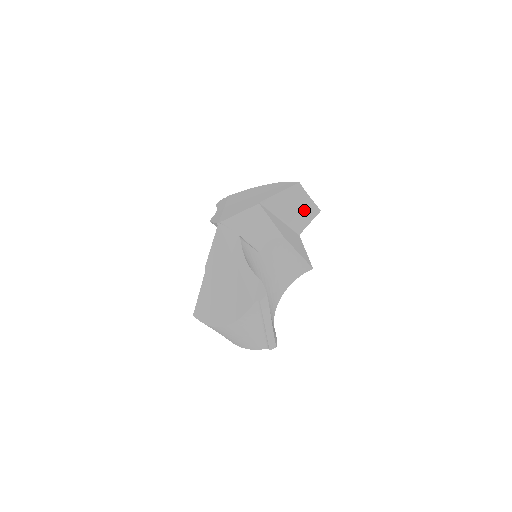
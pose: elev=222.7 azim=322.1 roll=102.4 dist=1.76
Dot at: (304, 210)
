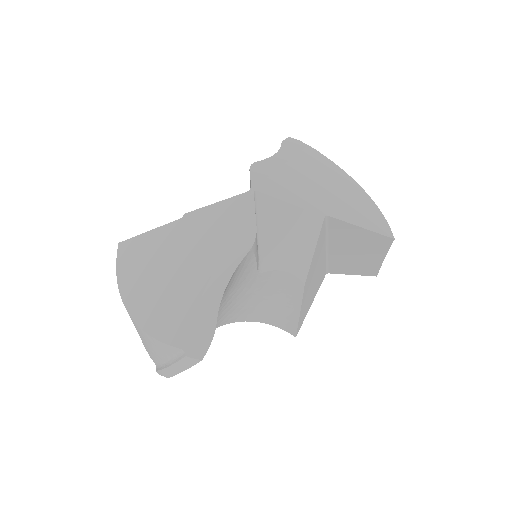
Dot at: (362, 261)
